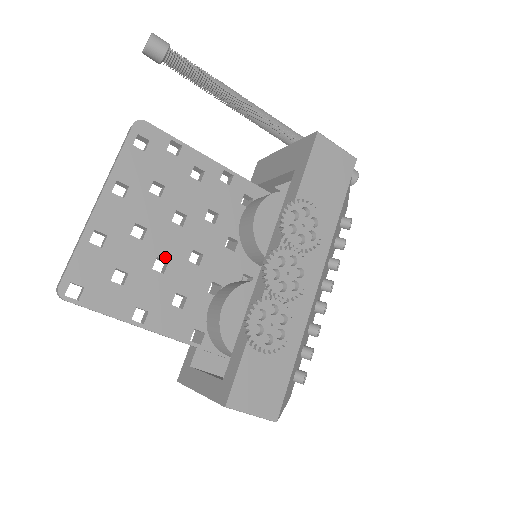
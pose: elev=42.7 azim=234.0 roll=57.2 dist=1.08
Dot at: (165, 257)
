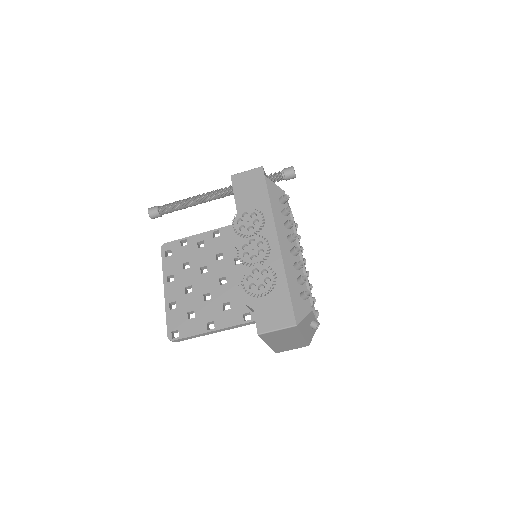
Dot at: (207, 292)
